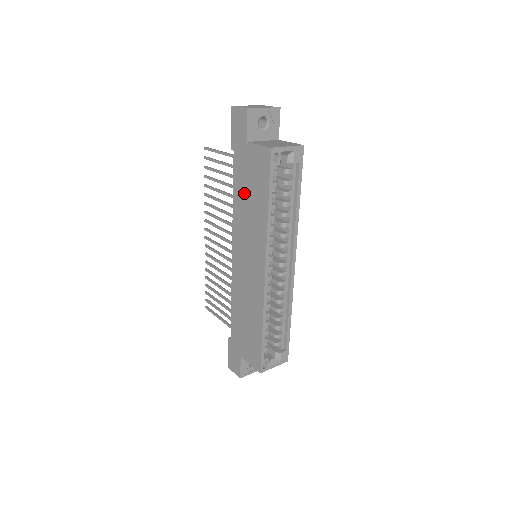
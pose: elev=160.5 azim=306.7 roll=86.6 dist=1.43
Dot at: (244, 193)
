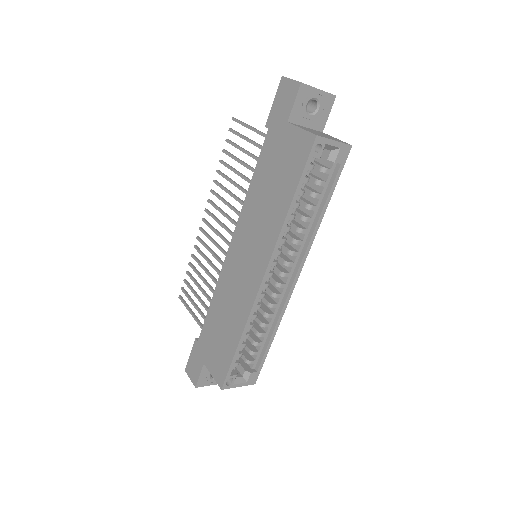
Dot at: (266, 180)
